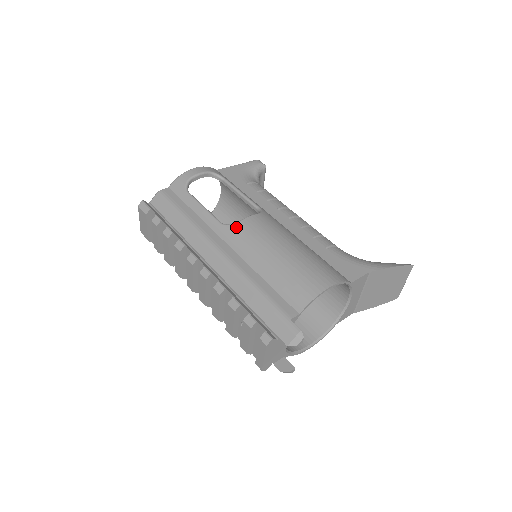
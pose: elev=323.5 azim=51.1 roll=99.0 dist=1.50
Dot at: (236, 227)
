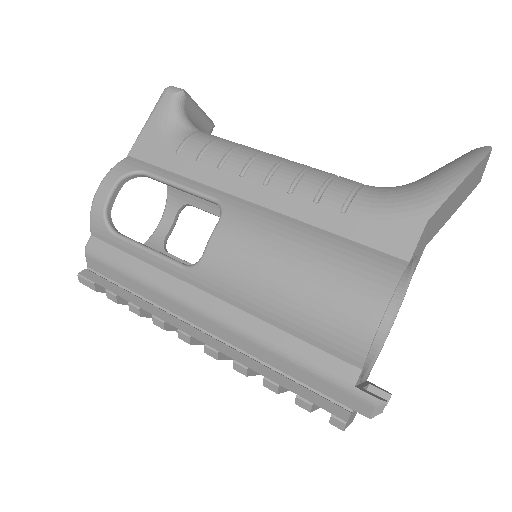
Dot at: (205, 267)
